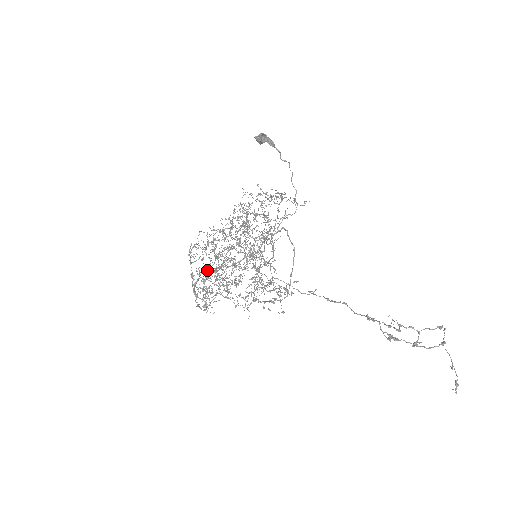
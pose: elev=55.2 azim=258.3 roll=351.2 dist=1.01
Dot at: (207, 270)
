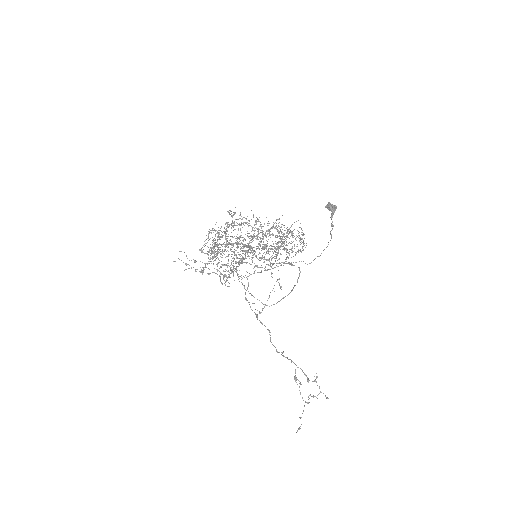
Dot at: (233, 237)
